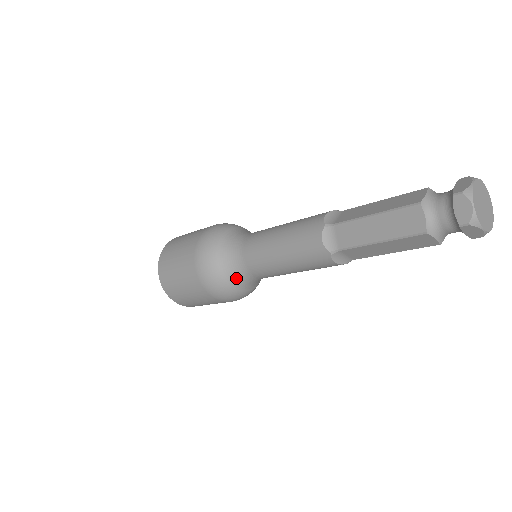
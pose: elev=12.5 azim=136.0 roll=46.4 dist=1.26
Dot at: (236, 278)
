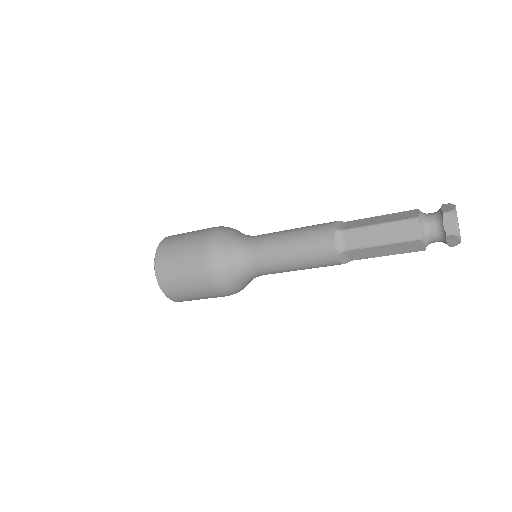
Dot at: (240, 272)
